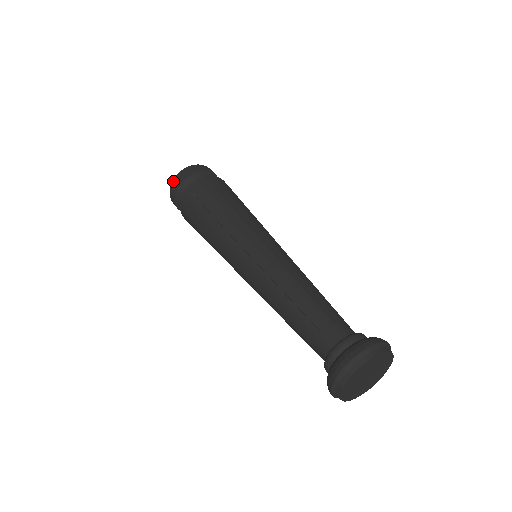
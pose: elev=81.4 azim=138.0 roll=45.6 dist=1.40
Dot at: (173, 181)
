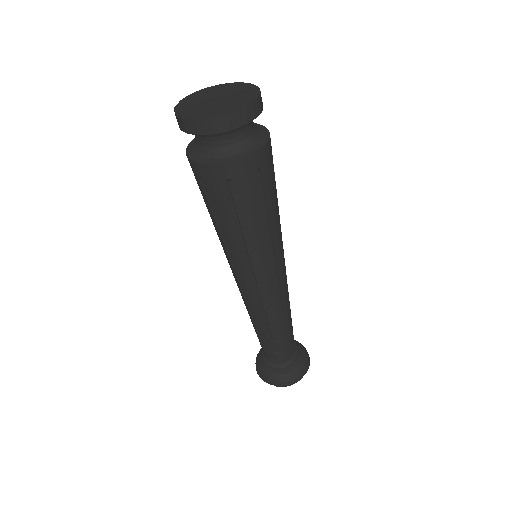
Dot at: (201, 121)
